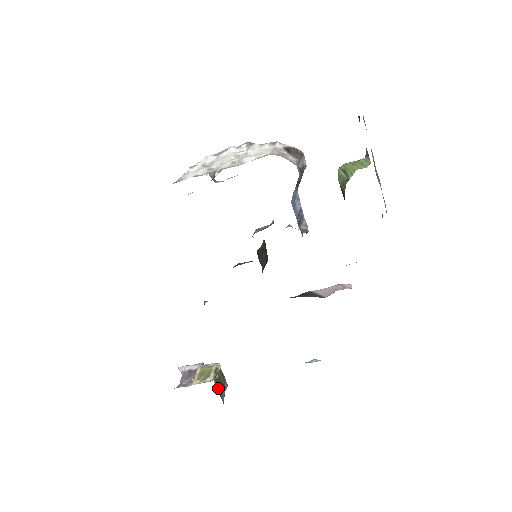
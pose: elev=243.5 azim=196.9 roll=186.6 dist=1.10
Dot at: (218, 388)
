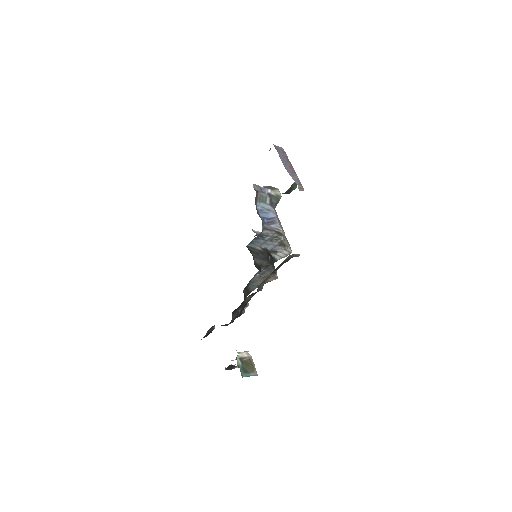
Dot at: (242, 367)
